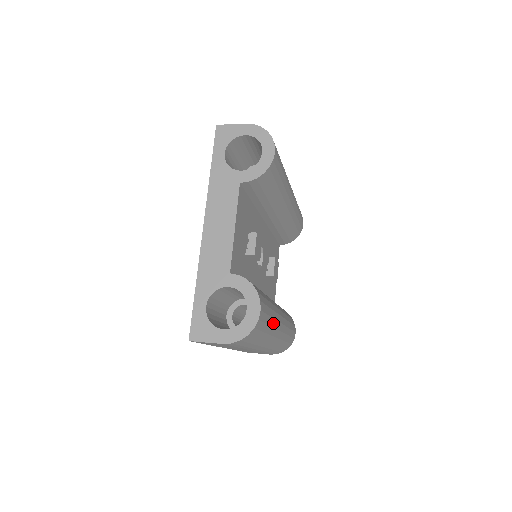
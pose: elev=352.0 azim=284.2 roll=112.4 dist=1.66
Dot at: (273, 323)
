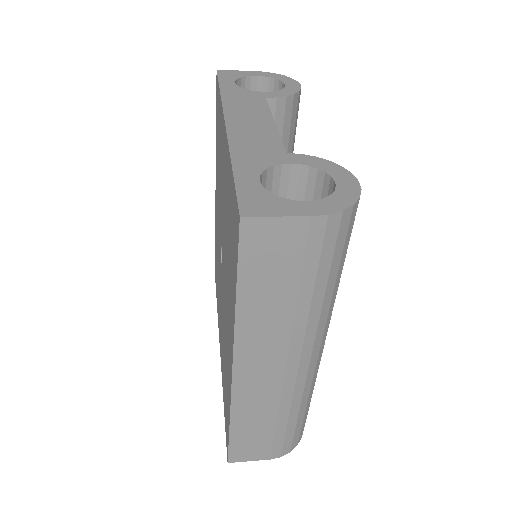
Dot at: occluded
